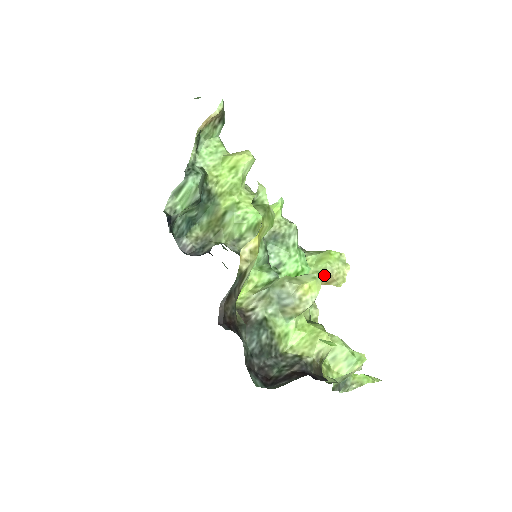
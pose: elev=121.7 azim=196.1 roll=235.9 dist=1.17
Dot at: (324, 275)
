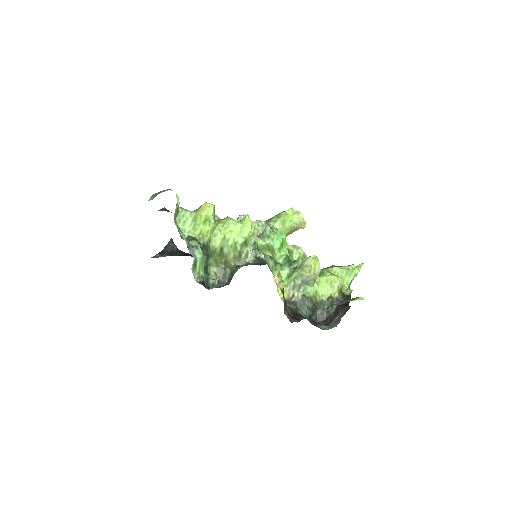
Dot at: (293, 229)
